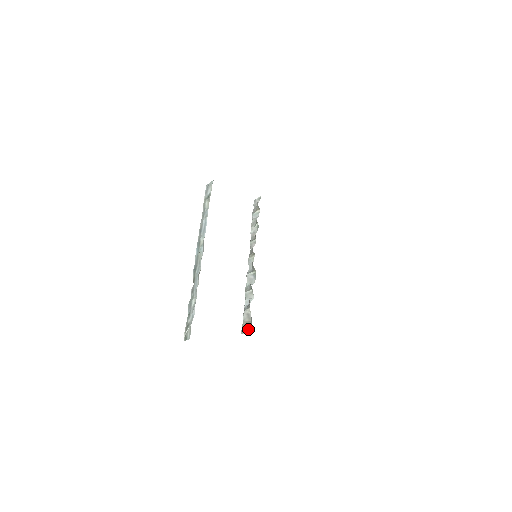
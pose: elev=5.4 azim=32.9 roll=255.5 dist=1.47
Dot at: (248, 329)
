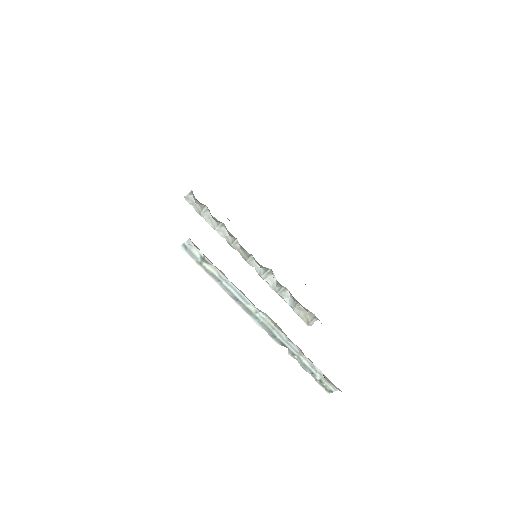
Dot at: (314, 320)
